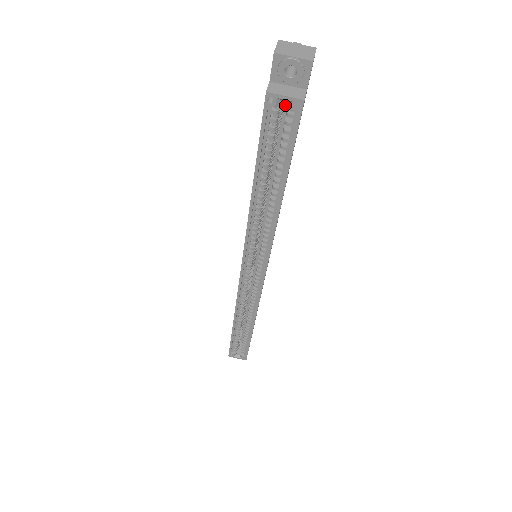
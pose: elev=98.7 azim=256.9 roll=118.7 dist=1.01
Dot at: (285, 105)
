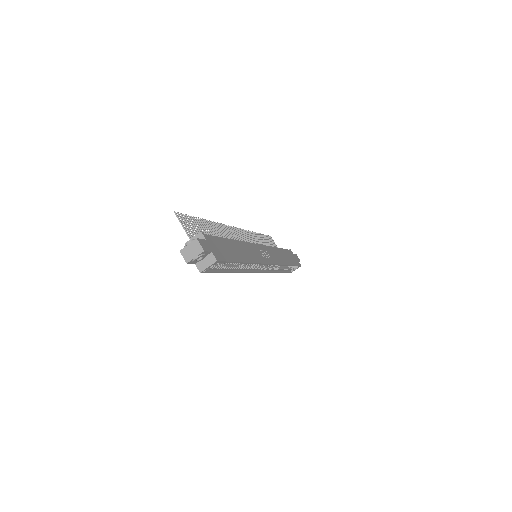
Dot at: occluded
